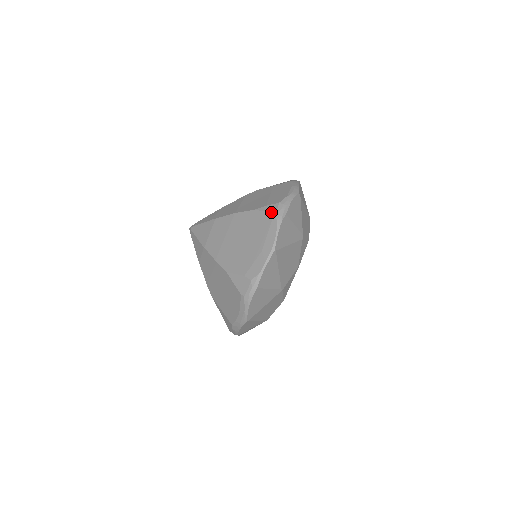
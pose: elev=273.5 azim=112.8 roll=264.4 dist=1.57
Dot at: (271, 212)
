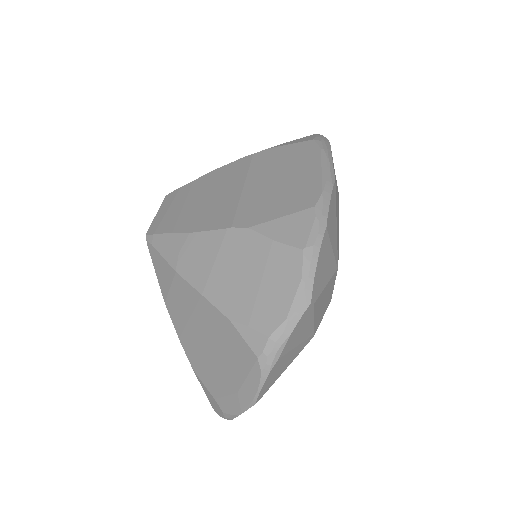
Dot at: (253, 351)
